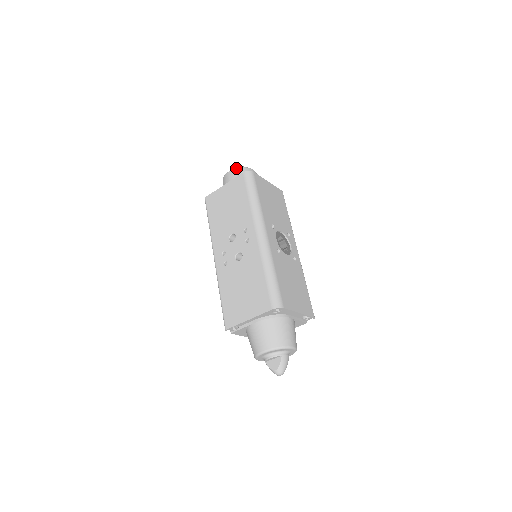
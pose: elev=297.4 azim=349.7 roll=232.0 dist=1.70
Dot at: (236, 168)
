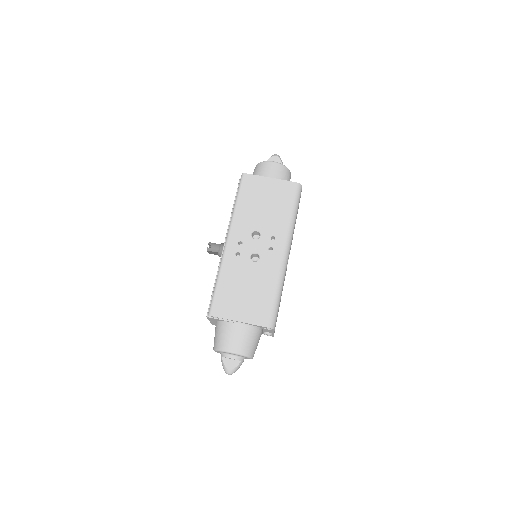
Dot at: (282, 164)
